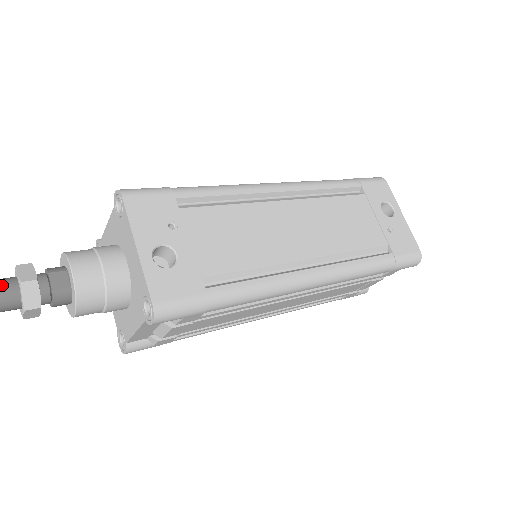
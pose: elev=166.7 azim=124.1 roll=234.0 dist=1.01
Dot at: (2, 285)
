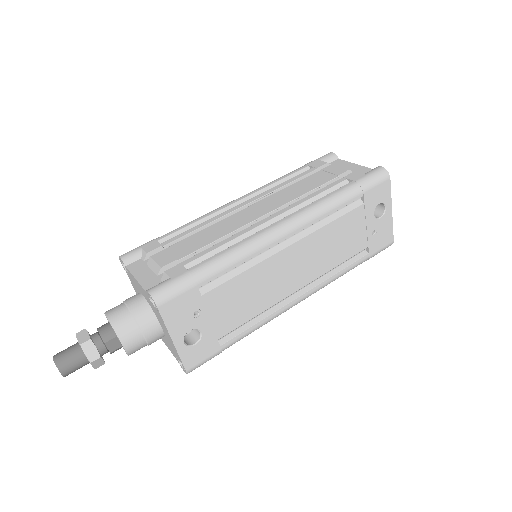
Dot at: (76, 362)
